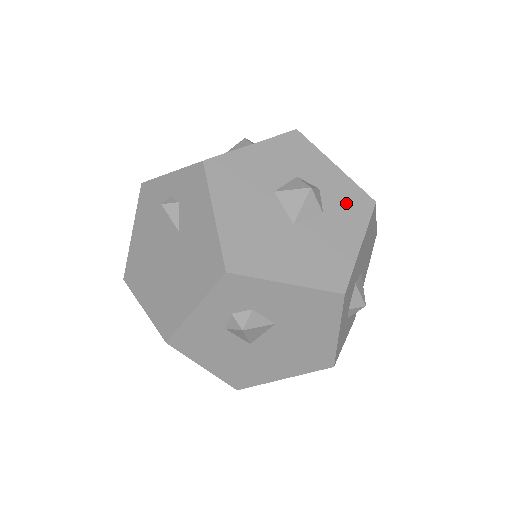
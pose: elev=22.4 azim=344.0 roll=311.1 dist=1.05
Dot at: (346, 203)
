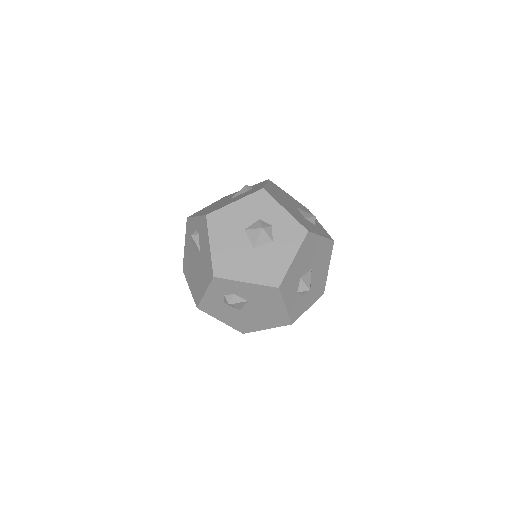
Dot at: (288, 233)
